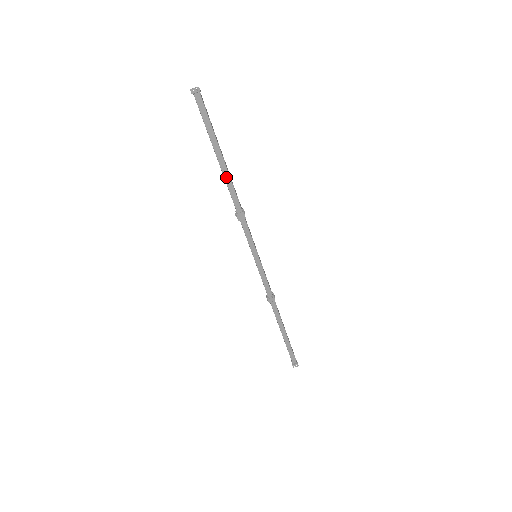
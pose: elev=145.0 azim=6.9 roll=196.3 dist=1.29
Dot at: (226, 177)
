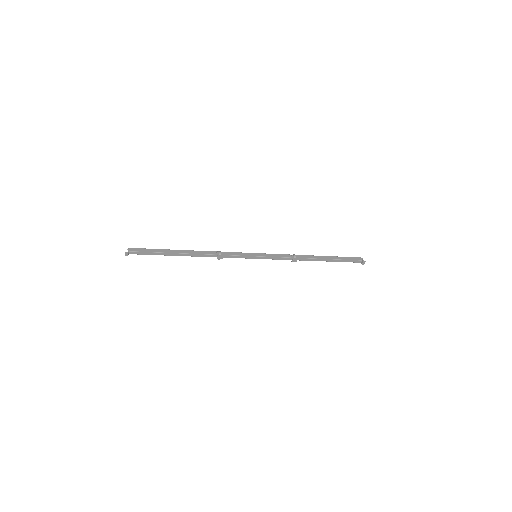
Dot at: (189, 255)
